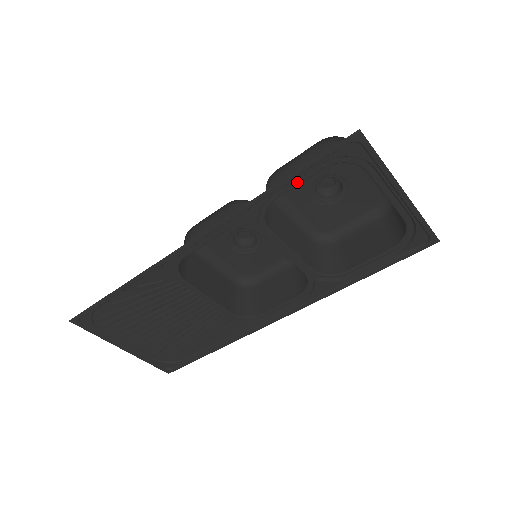
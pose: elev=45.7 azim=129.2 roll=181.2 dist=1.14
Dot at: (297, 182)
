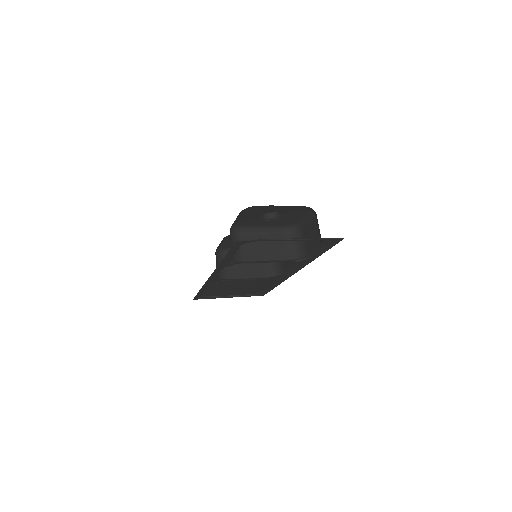
Dot at: (234, 252)
